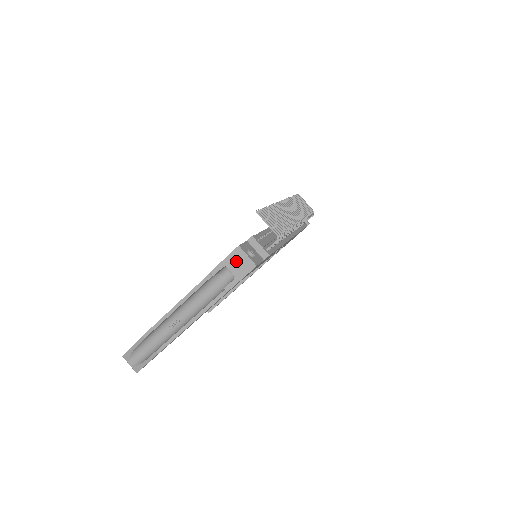
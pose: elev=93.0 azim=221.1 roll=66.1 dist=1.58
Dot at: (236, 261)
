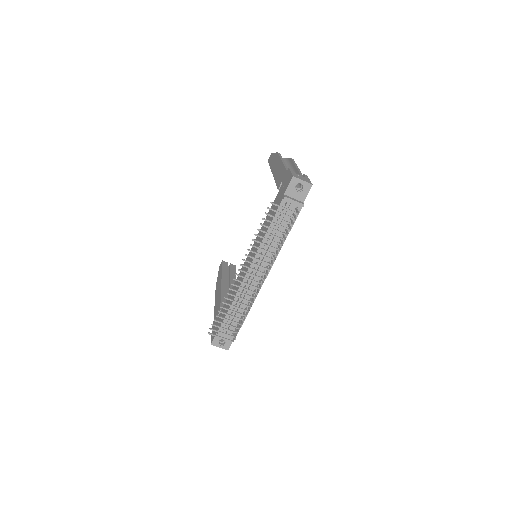
Dot at: occluded
